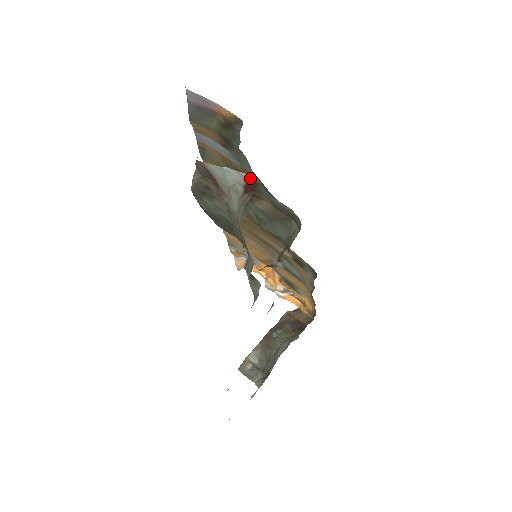
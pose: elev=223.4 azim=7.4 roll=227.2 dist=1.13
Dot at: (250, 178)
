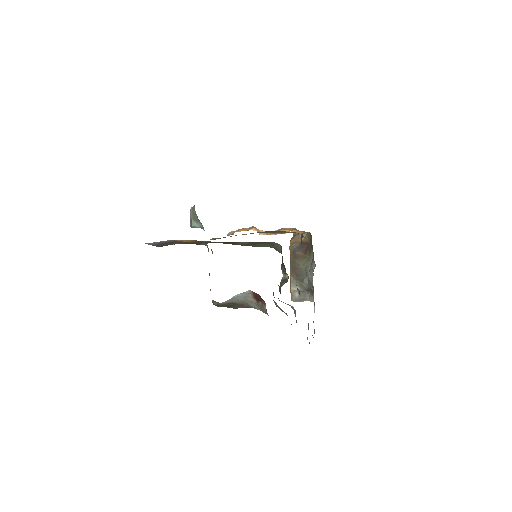
Dot at: (253, 292)
